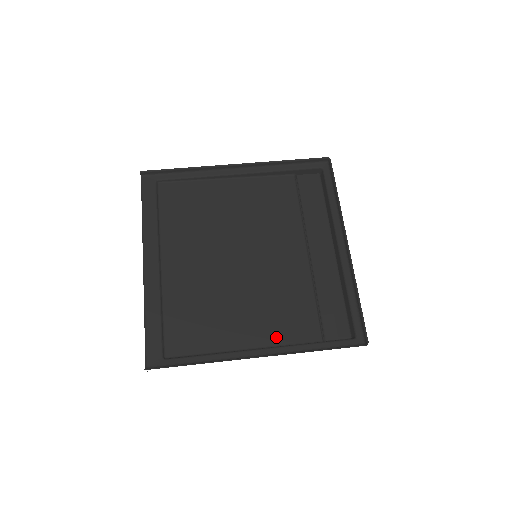
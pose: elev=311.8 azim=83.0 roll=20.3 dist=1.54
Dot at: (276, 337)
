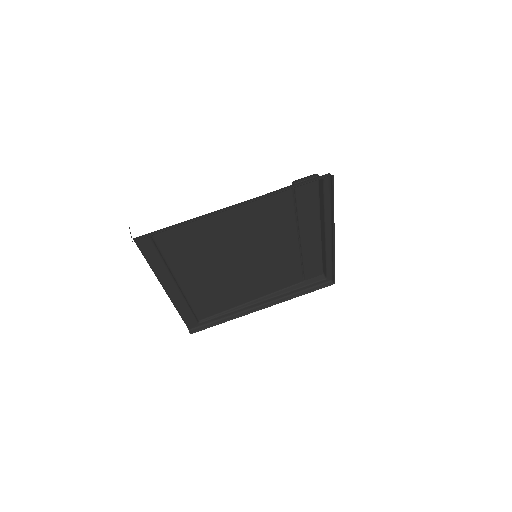
Dot at: (272, 289)
